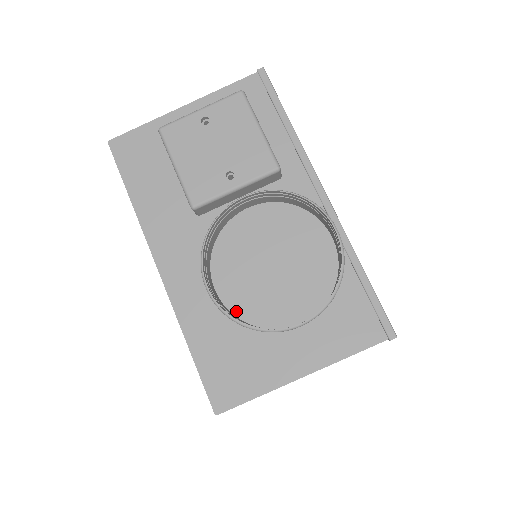
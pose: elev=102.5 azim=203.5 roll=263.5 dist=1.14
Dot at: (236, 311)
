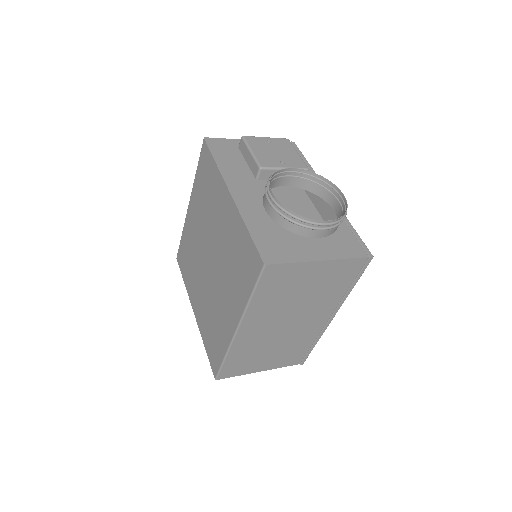
Dot at: occluded
